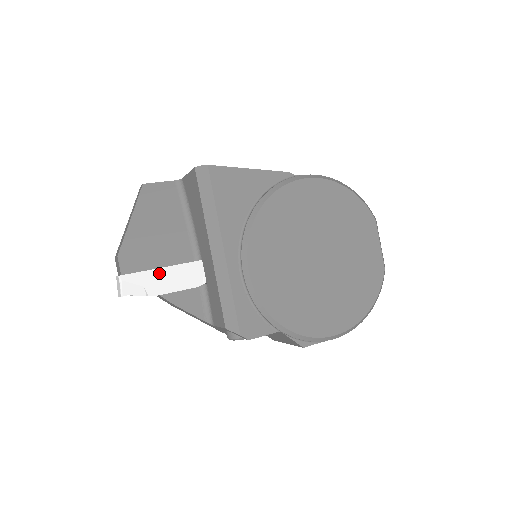
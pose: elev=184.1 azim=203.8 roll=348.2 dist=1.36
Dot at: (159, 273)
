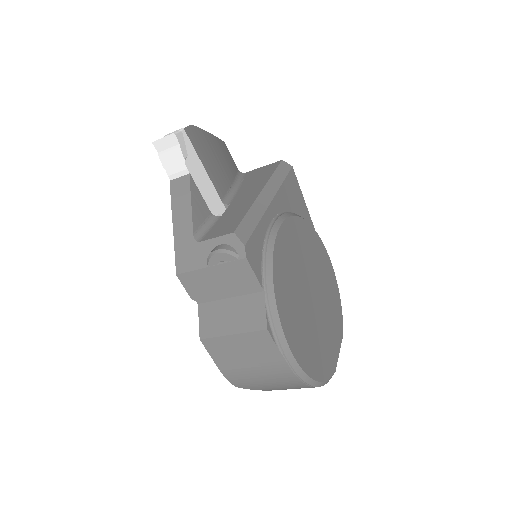
Dot at: (201, 168)
